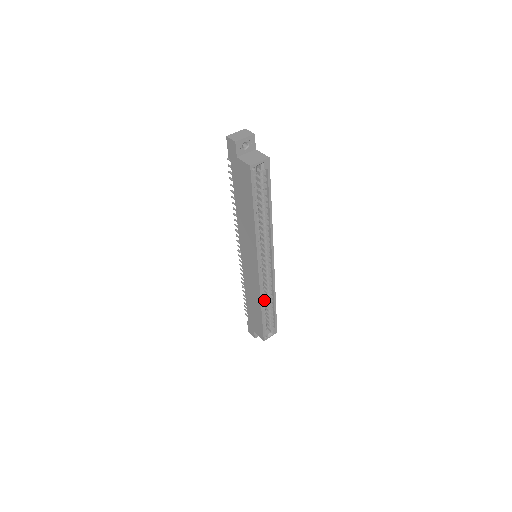
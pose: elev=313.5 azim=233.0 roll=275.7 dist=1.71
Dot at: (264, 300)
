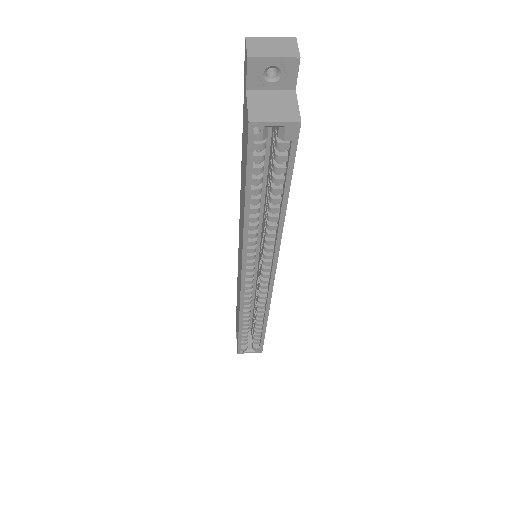
Dot at: (248, 315)
